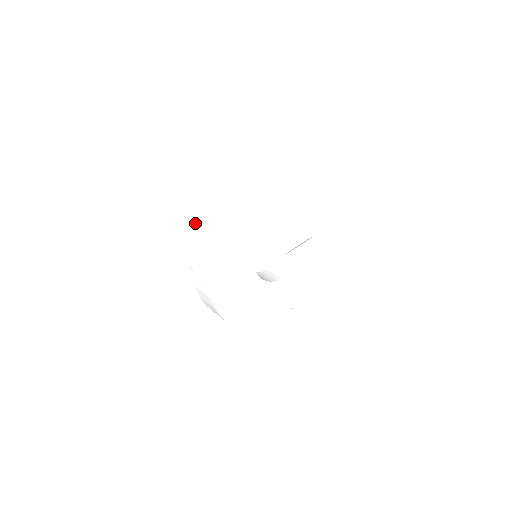
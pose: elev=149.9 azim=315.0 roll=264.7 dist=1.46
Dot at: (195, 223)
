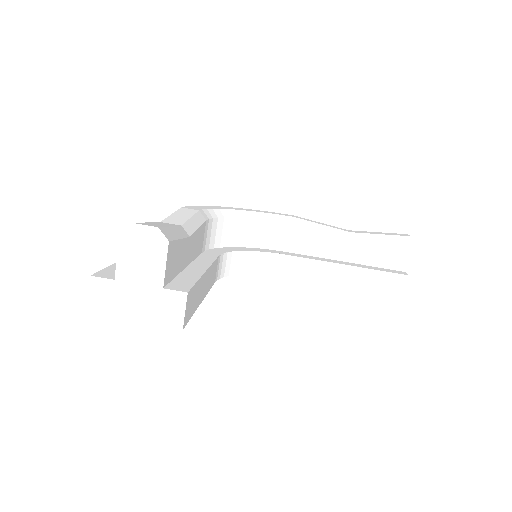
Dot at: occluded
